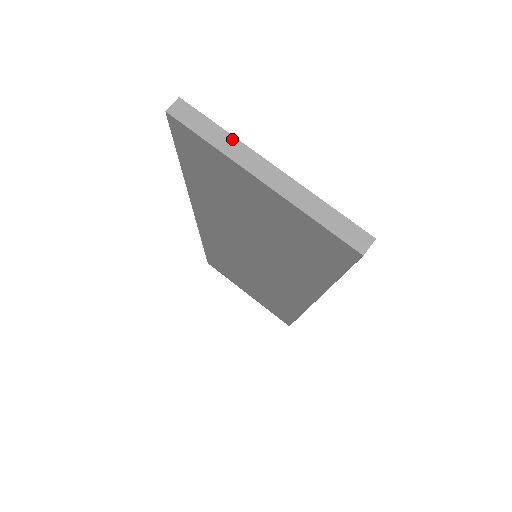
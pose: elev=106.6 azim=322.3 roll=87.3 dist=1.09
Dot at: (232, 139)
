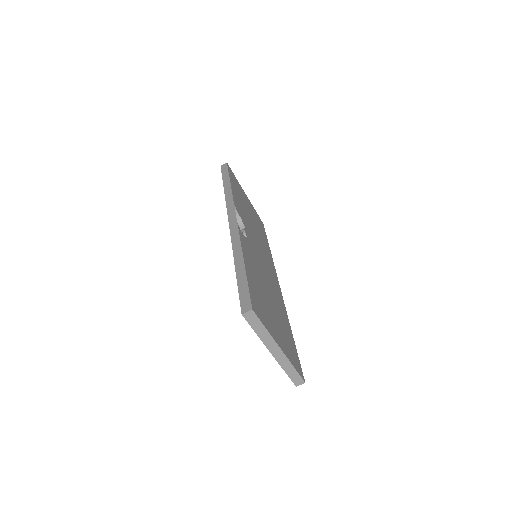
Dot at: (268, 335)
